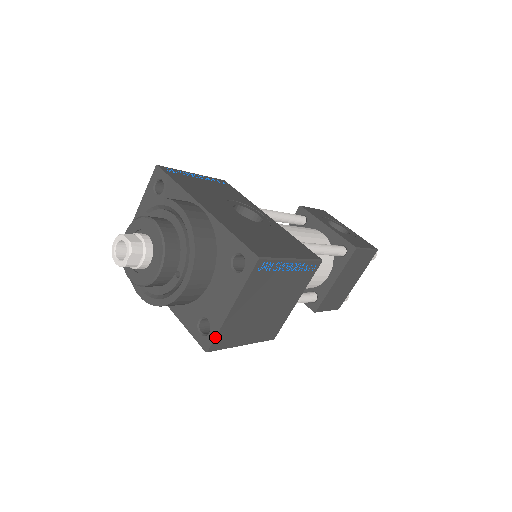
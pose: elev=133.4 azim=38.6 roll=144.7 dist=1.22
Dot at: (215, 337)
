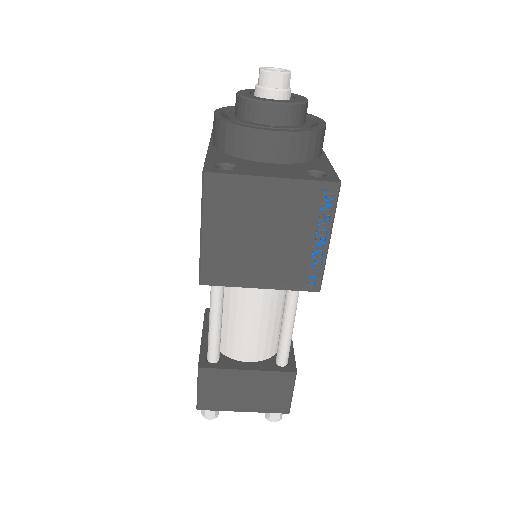
Dot at: (228, 173)
